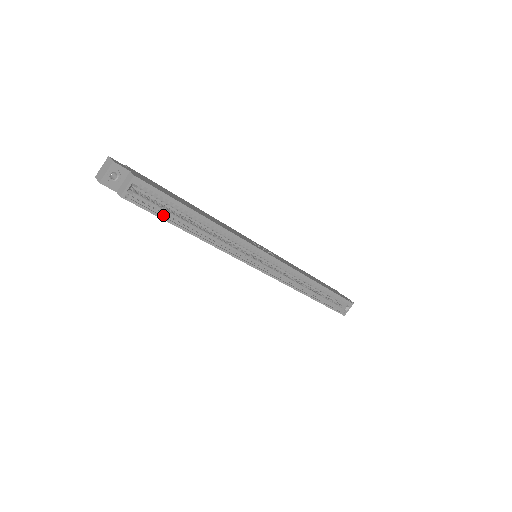
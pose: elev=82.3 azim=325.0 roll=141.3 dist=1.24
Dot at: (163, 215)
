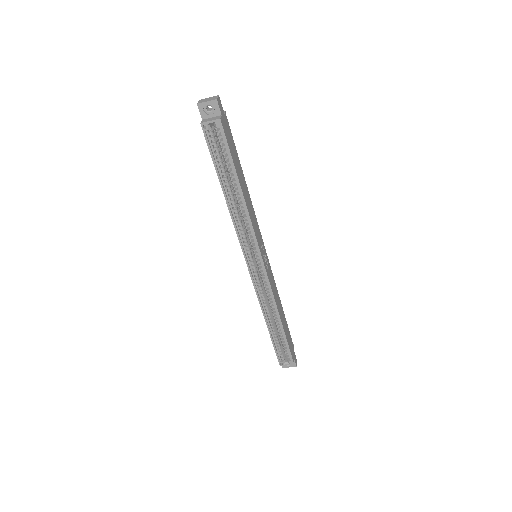
Dot at: (217, 162)
